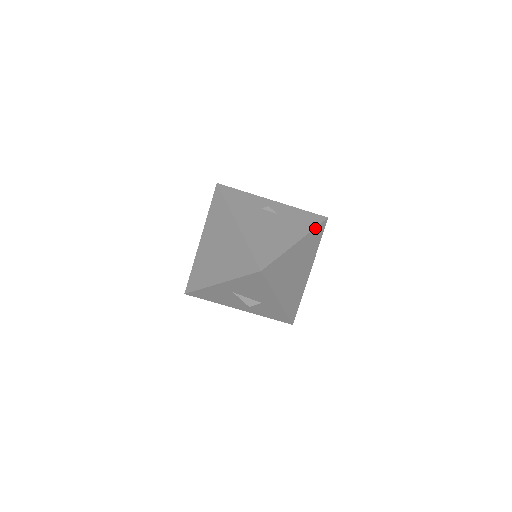
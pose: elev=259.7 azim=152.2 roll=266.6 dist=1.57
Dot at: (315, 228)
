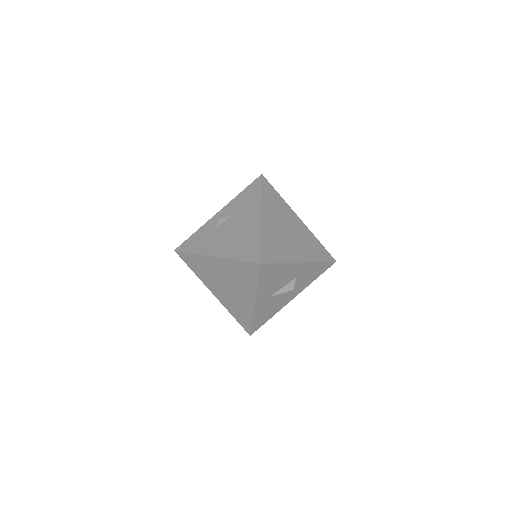
Dot at: (262, 192)
